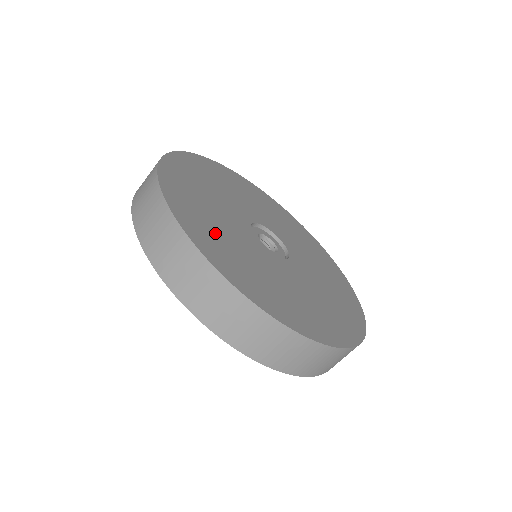
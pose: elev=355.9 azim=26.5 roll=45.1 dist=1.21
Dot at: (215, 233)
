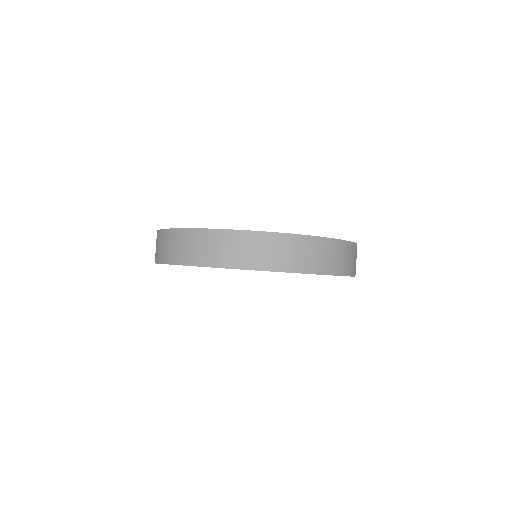
Dot at: occluded
